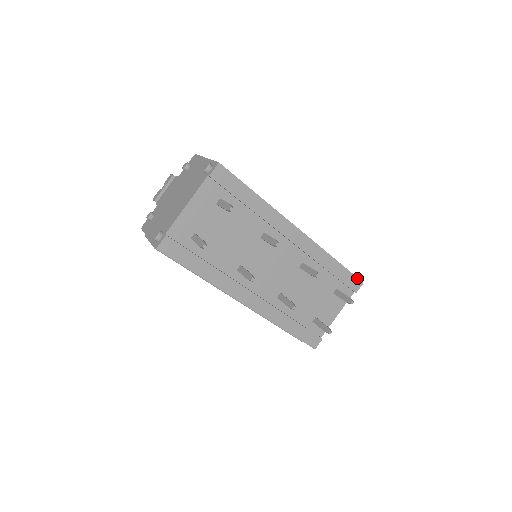
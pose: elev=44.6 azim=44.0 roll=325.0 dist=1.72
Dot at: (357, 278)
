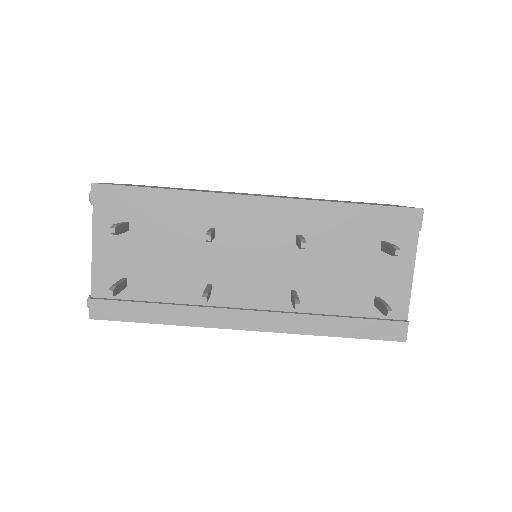
Dot at: (406, 208)
